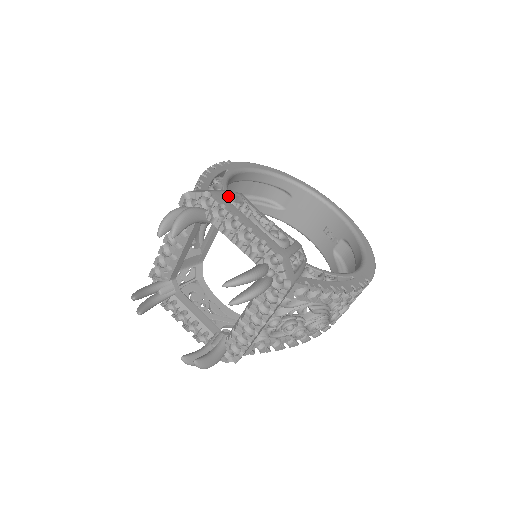
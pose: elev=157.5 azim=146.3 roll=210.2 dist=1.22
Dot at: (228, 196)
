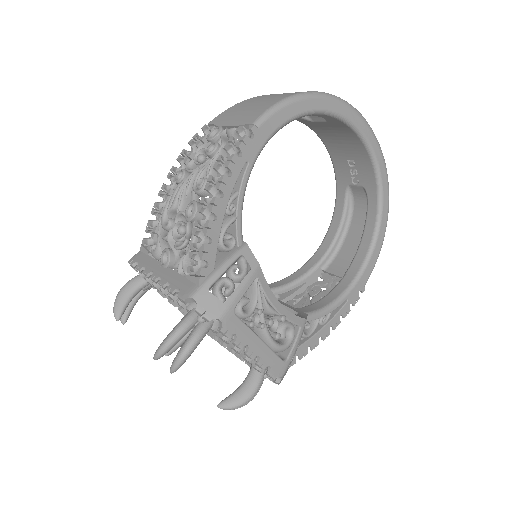
Dot at: (241, 309)
